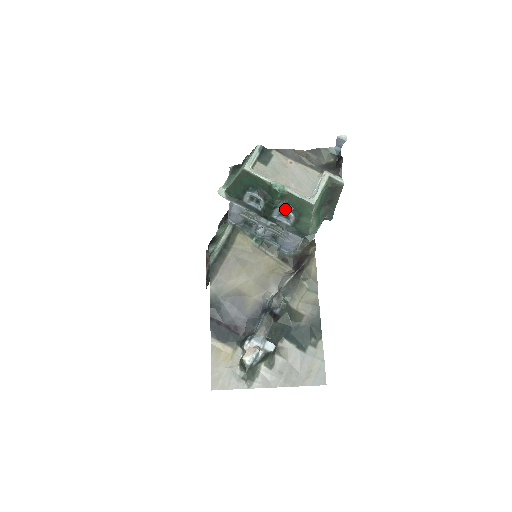
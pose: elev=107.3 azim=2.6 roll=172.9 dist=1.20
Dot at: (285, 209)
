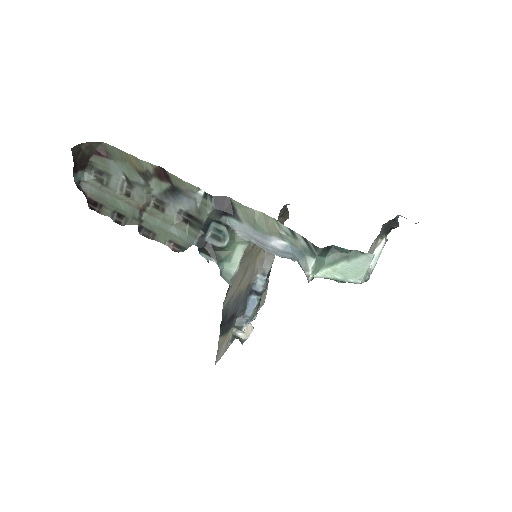
Dot at: occluded
